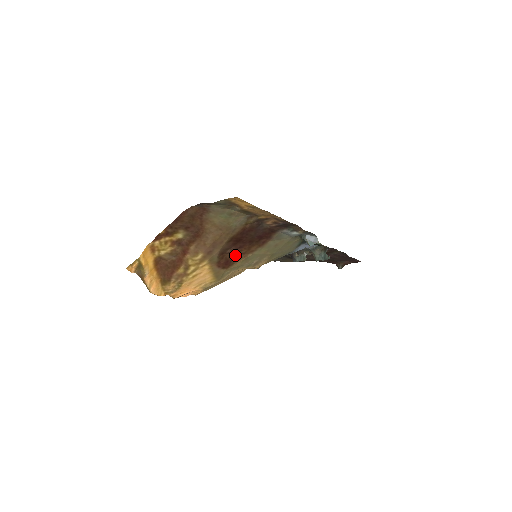
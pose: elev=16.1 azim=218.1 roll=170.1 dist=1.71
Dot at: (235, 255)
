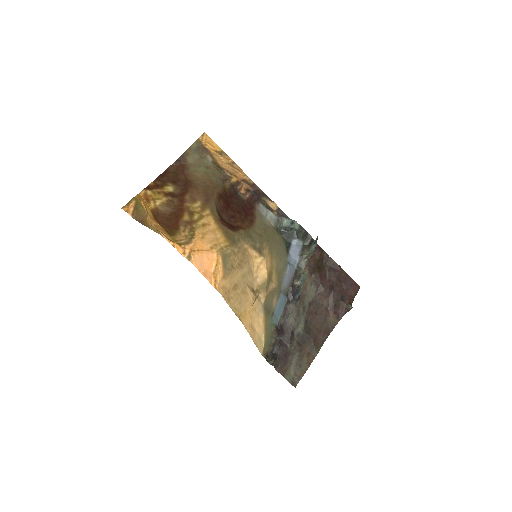
Dot at: (233, 226)
